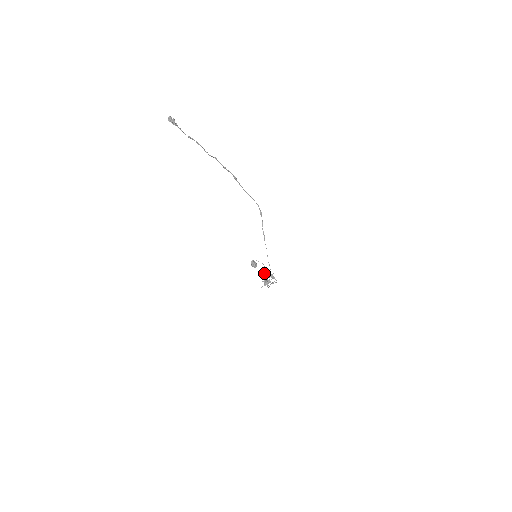
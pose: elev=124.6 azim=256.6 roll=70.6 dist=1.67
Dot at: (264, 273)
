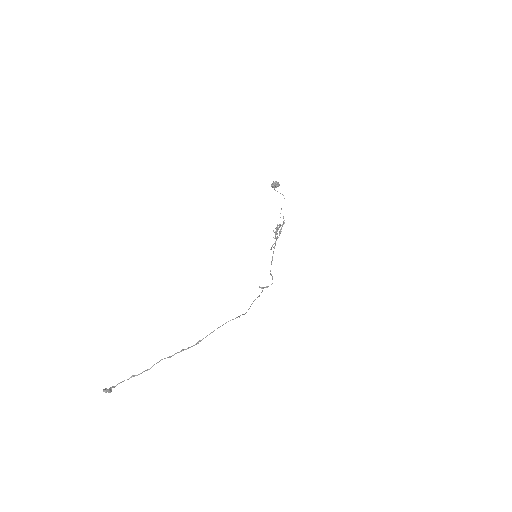
Dot at: occluded
